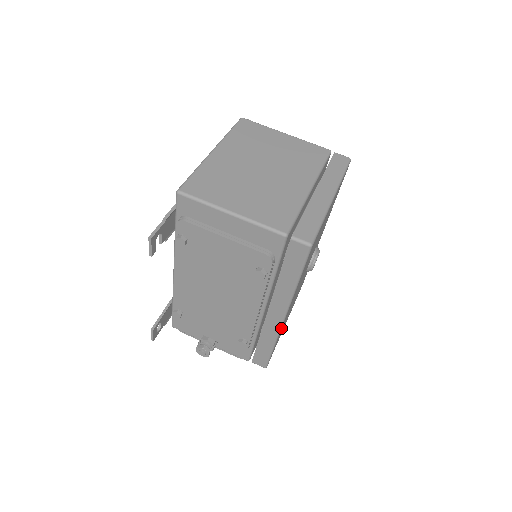
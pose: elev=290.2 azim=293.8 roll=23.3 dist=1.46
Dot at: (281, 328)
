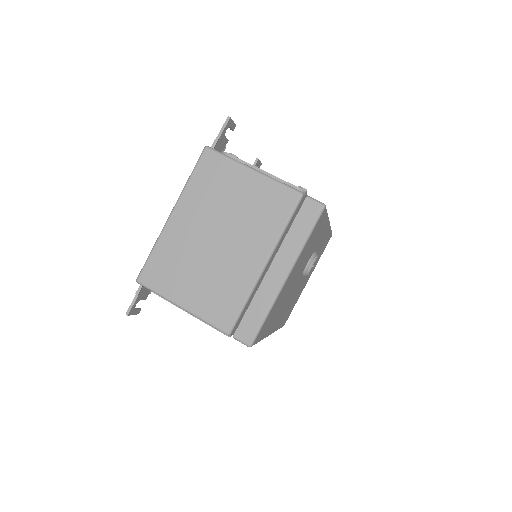
Dot at: occluded
